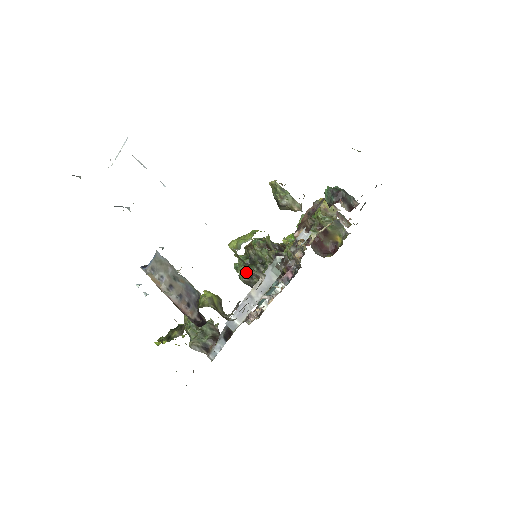
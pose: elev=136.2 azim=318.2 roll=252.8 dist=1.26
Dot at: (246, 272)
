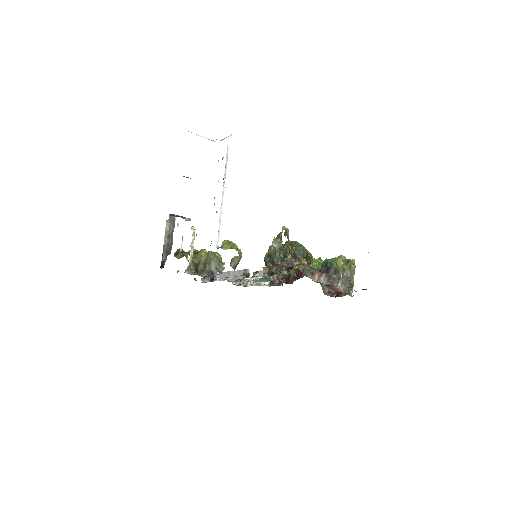
Dot at: (270, 256)
